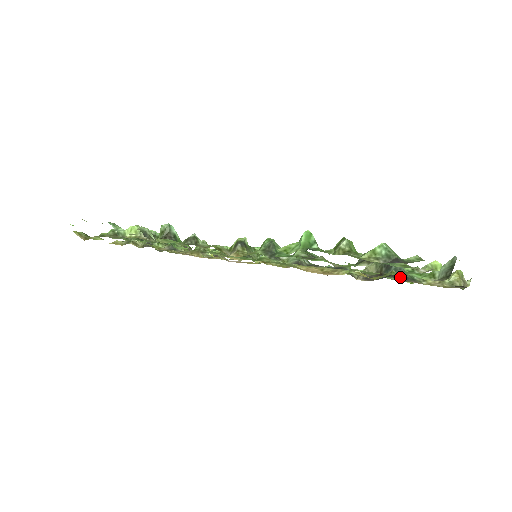
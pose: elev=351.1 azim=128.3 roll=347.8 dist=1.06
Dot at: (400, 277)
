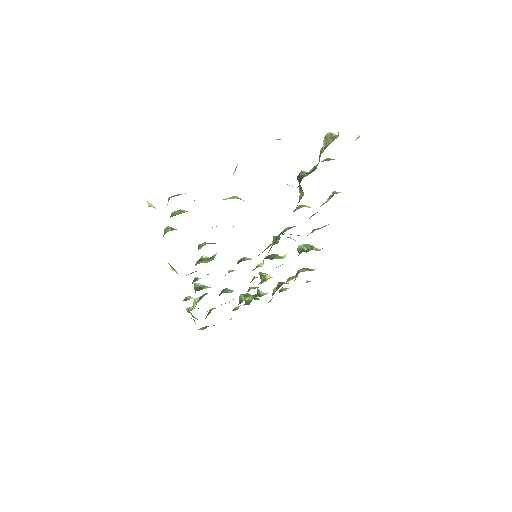
Dot at: (300, 182)
